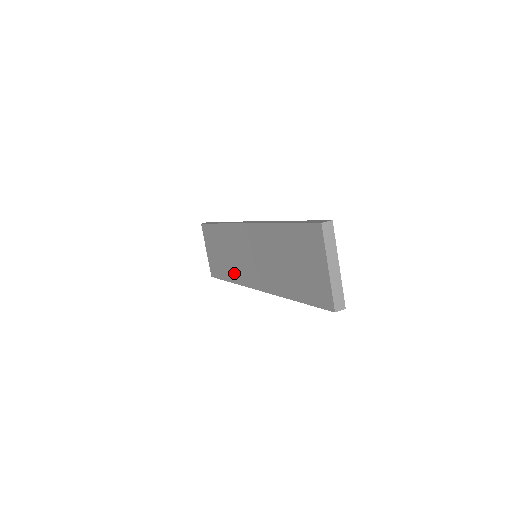
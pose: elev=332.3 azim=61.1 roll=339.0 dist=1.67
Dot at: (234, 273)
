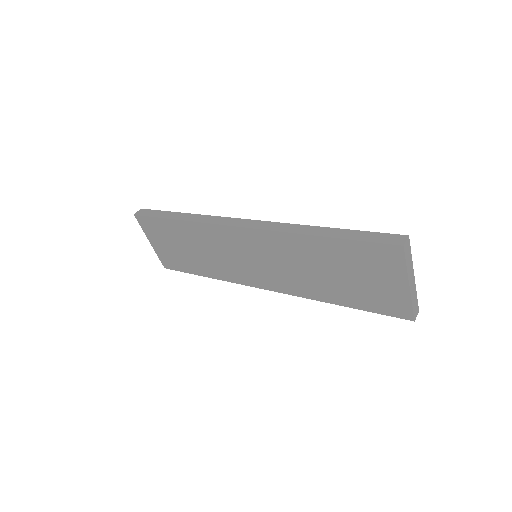
Dot at: (215, 270)
